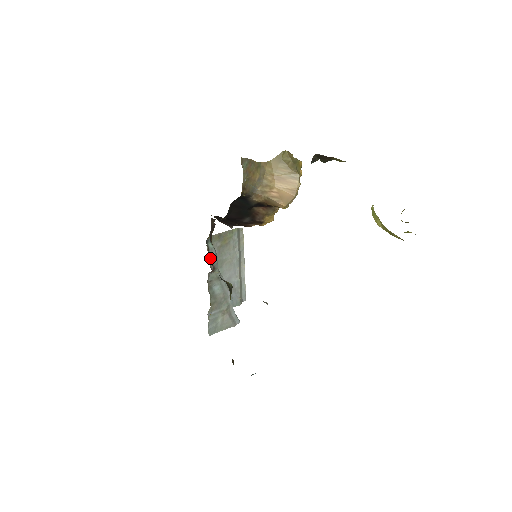
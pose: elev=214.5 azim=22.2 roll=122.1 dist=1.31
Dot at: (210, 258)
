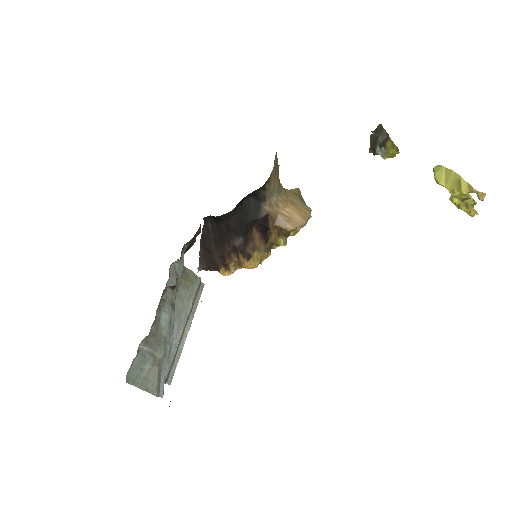
Dot at: (176, 271)
